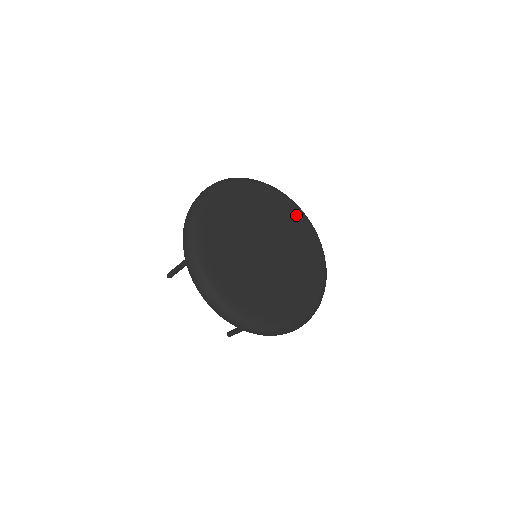
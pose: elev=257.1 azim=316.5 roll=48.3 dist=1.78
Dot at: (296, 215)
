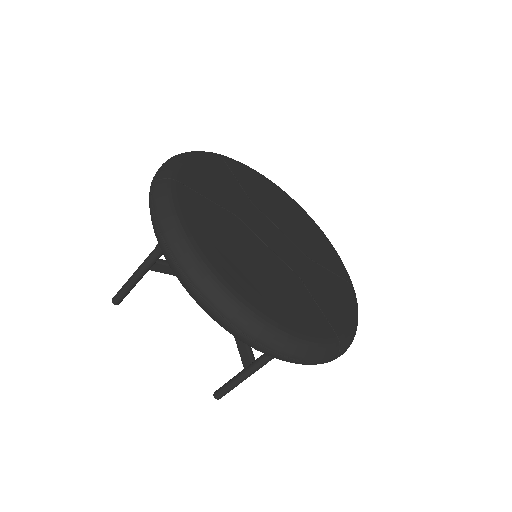
Dot at: (299, 211)
